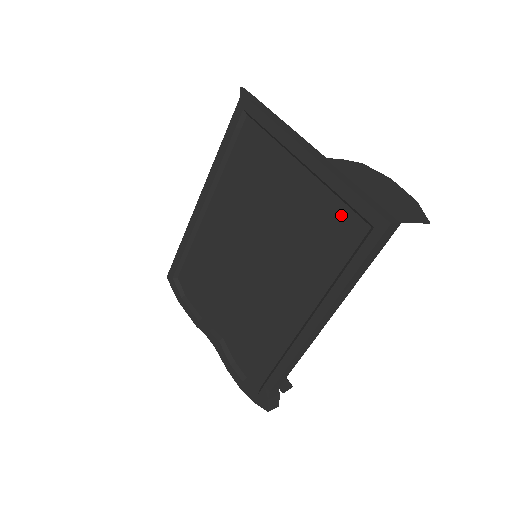
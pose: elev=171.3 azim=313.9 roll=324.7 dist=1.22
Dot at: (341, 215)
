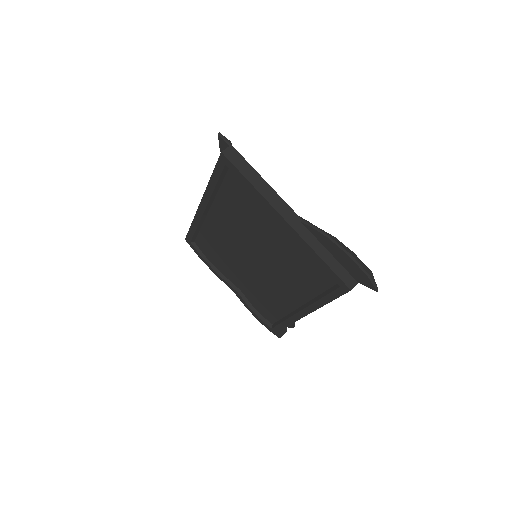
Dot at: (317, 267)
